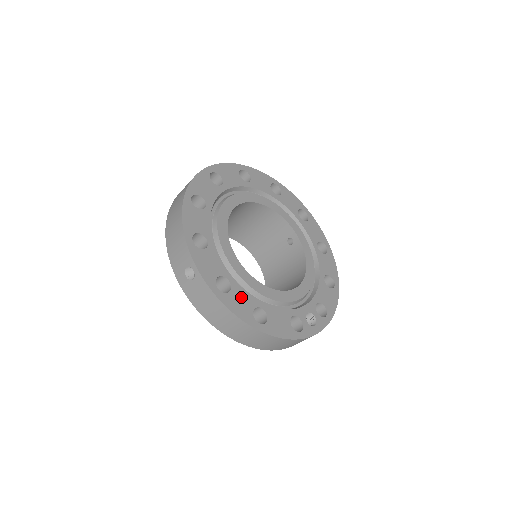
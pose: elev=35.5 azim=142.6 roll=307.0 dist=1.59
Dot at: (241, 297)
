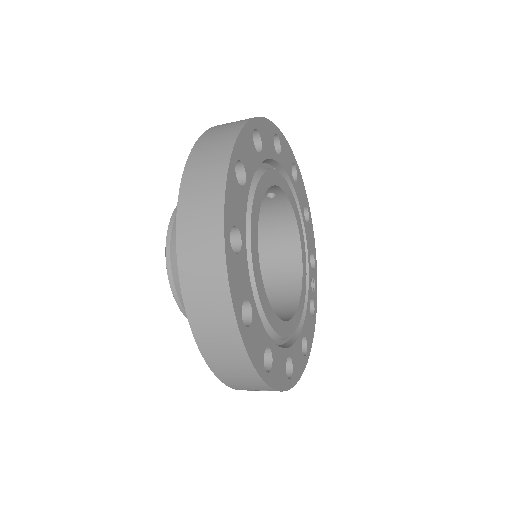
Dot at: (296, 355)
